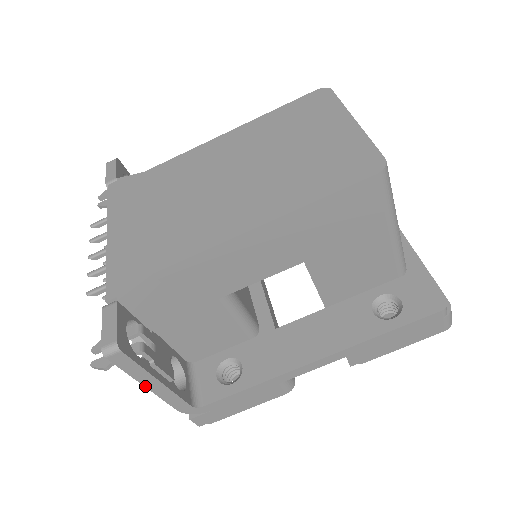
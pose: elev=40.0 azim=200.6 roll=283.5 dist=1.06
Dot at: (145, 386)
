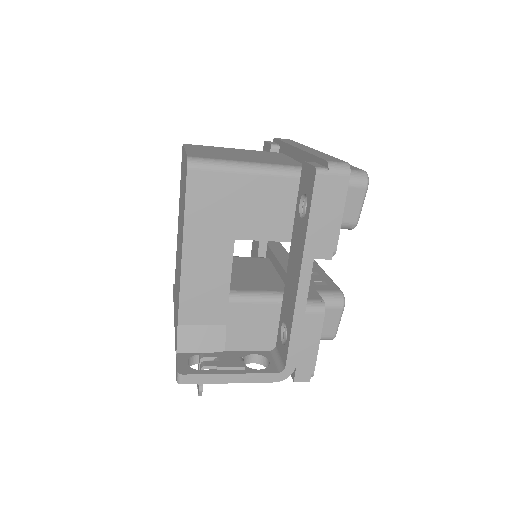
Dot at: occluded
